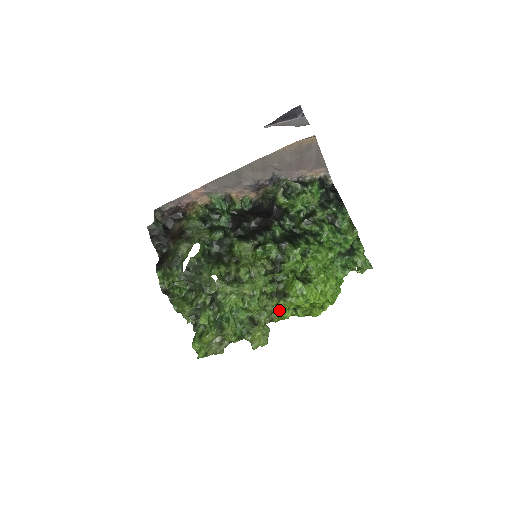
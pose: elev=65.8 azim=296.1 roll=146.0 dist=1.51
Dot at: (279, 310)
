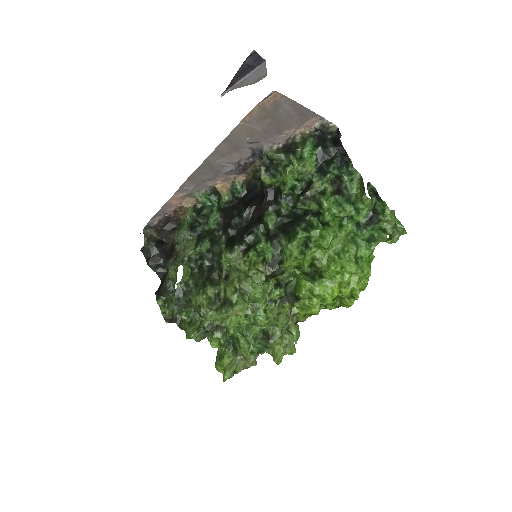
Dot at: (301, 310)
